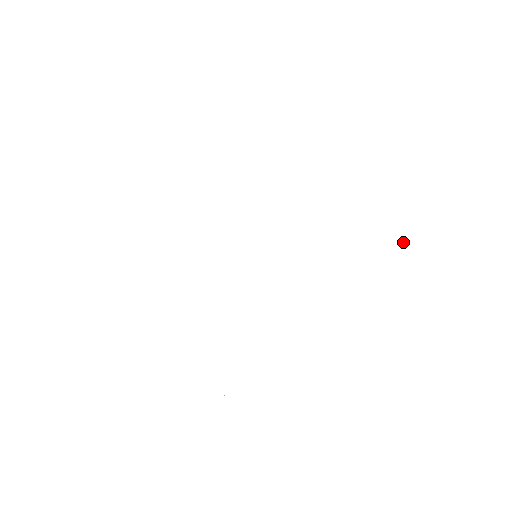
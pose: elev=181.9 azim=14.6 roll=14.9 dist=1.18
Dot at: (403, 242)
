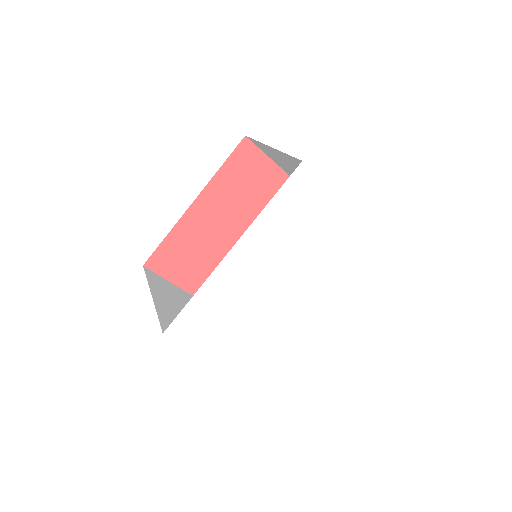
Dot at: (350, 233)
